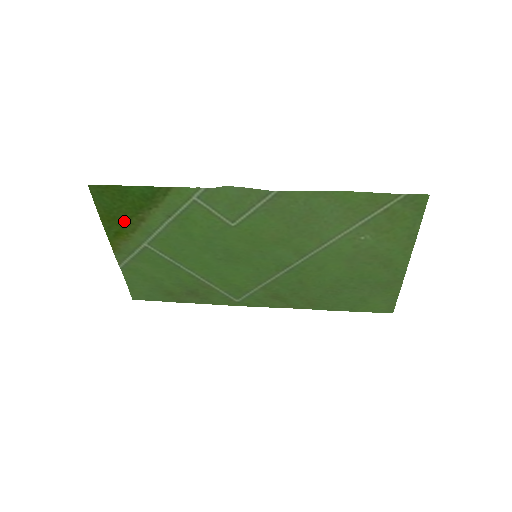
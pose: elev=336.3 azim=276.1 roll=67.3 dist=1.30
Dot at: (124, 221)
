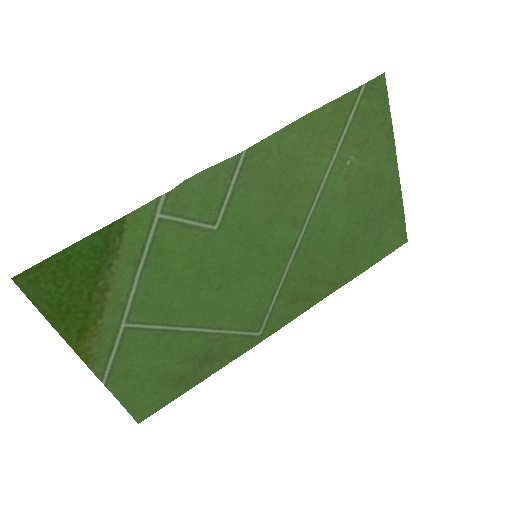
Dot at: (83, 306)
